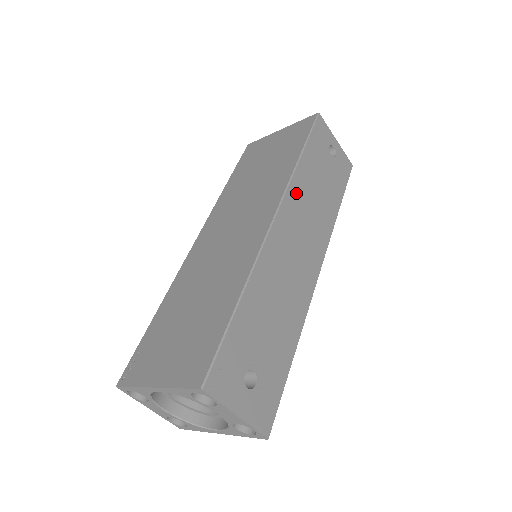
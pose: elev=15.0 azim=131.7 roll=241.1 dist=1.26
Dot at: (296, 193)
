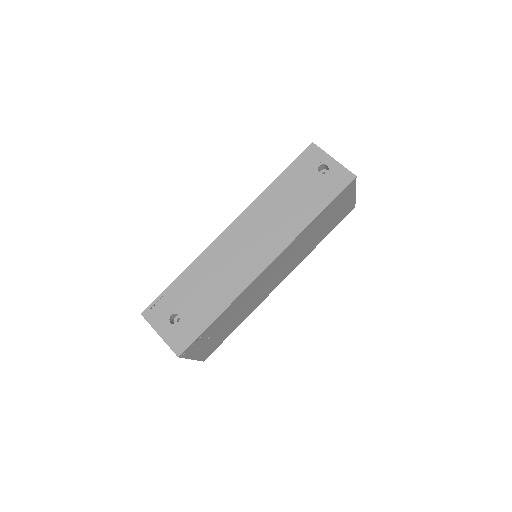
Dot at: (258, 208)
